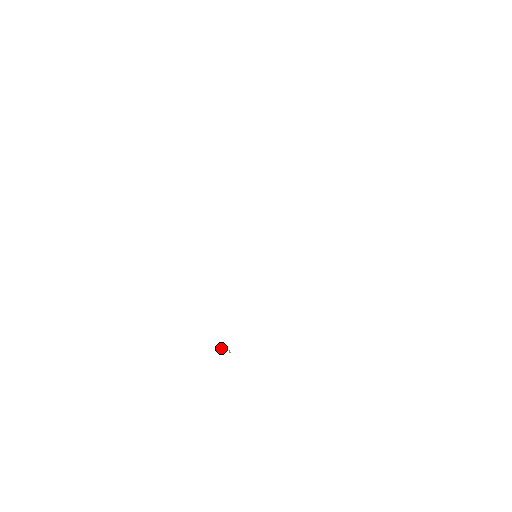
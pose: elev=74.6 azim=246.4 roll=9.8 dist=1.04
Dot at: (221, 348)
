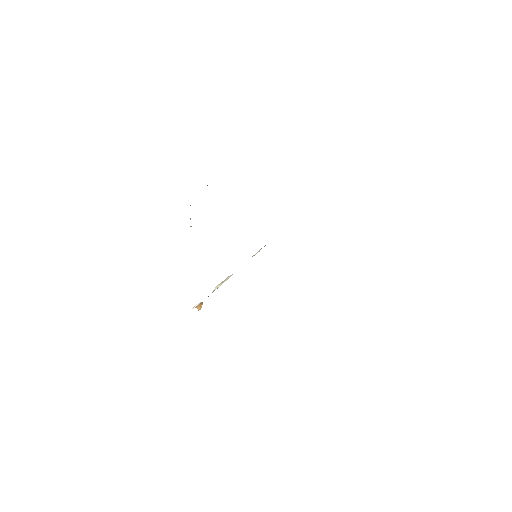
Dot at: occluded
